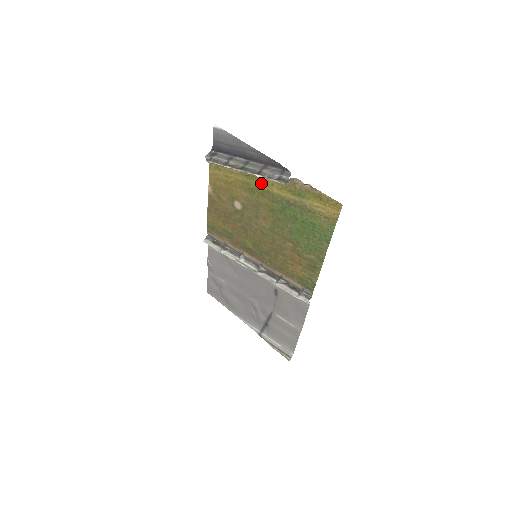
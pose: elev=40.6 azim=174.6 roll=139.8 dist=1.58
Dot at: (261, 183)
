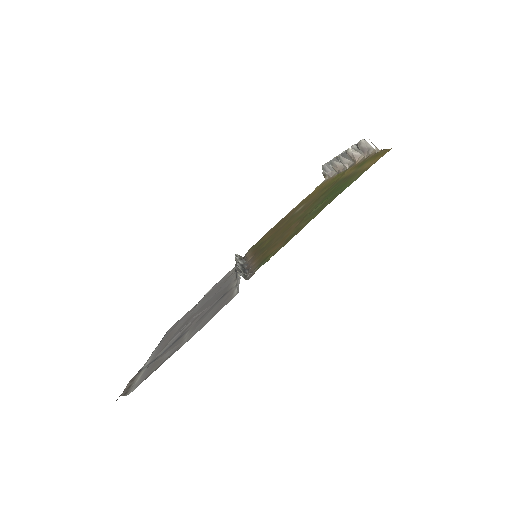
Dot at: (340, 176)
